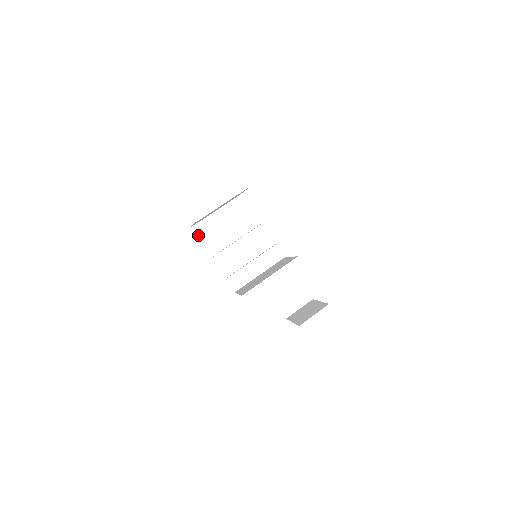
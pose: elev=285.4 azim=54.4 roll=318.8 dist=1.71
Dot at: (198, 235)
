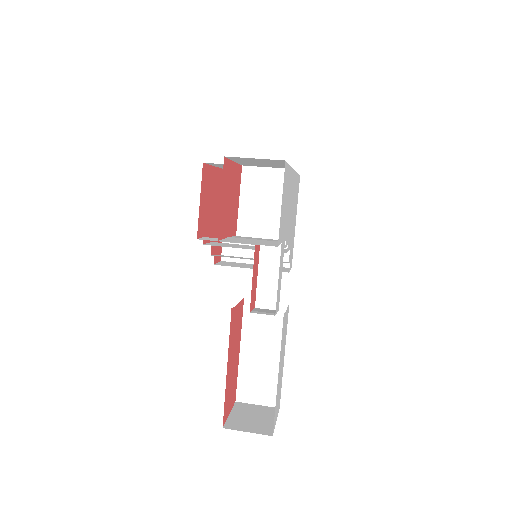
Dot at: (222, 263)
